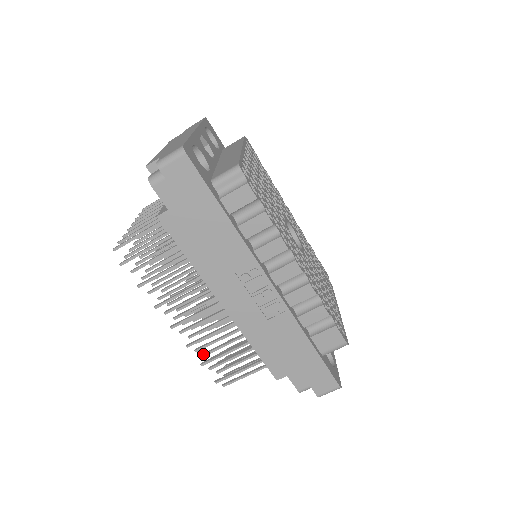
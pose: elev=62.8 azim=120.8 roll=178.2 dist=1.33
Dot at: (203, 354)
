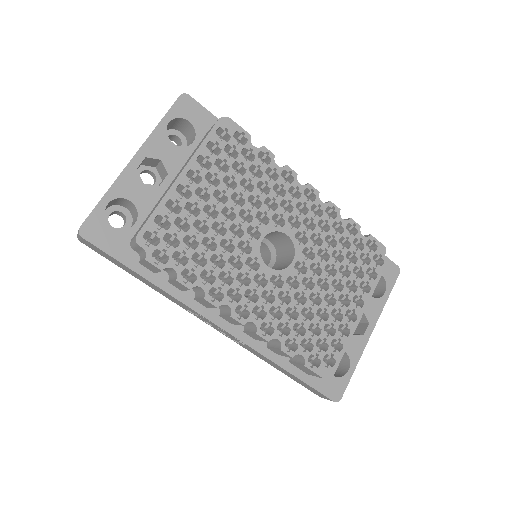
Dot at: occluded
